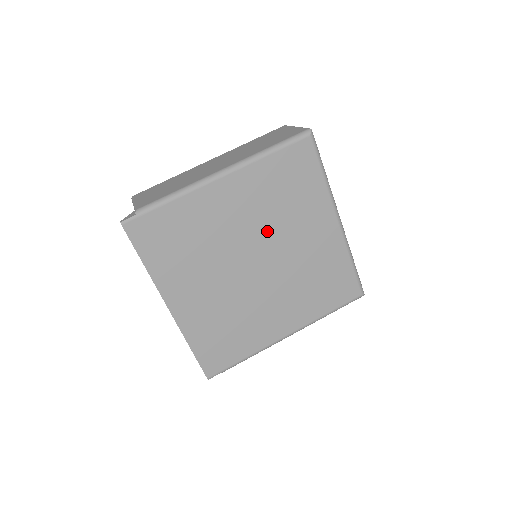
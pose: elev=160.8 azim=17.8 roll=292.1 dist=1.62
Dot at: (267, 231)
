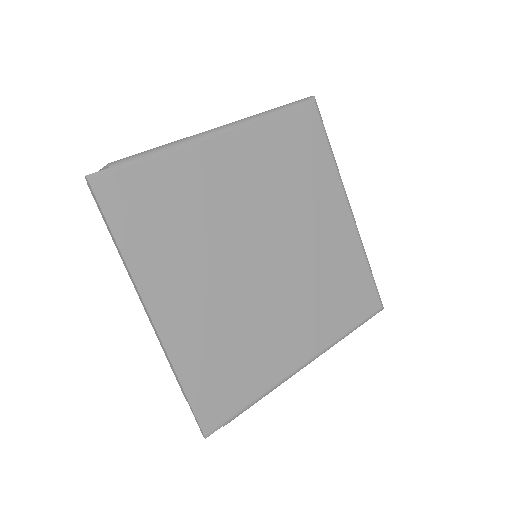
Dot at: (275, 212)
